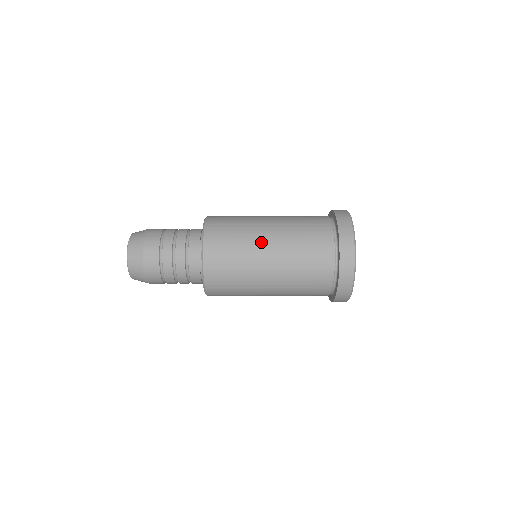
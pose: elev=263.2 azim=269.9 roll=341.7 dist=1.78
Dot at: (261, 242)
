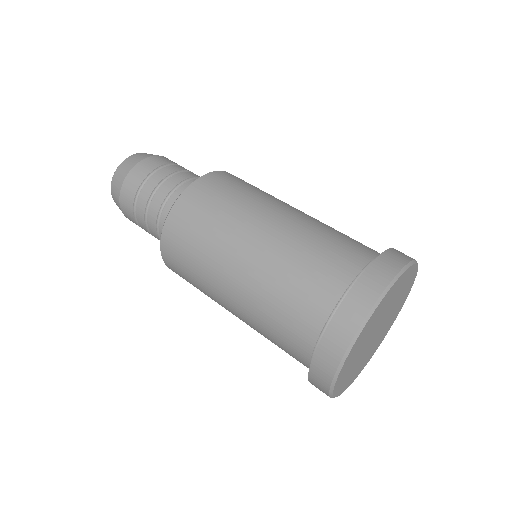
Dot at: occluded
